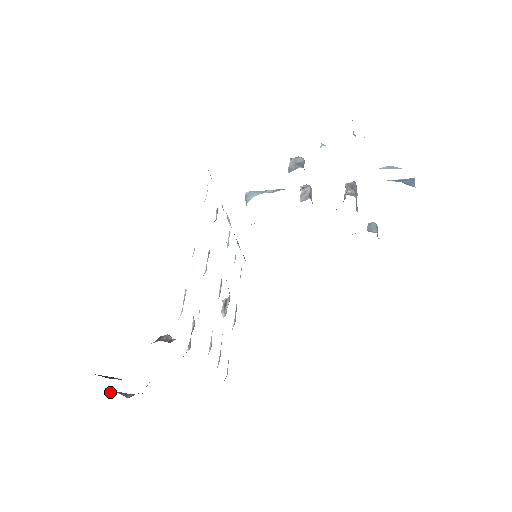
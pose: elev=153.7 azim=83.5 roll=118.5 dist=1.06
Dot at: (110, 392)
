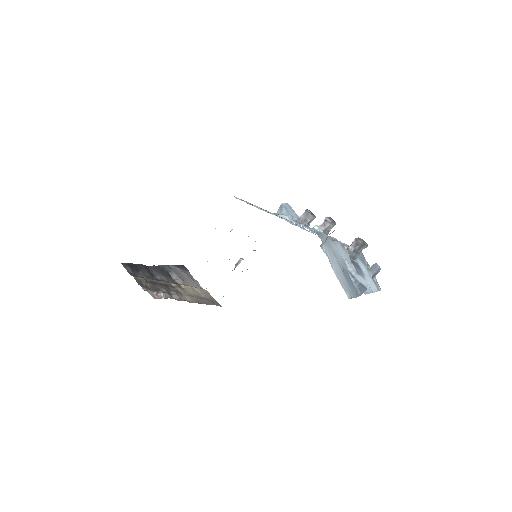
Dot at: (168, 270)
